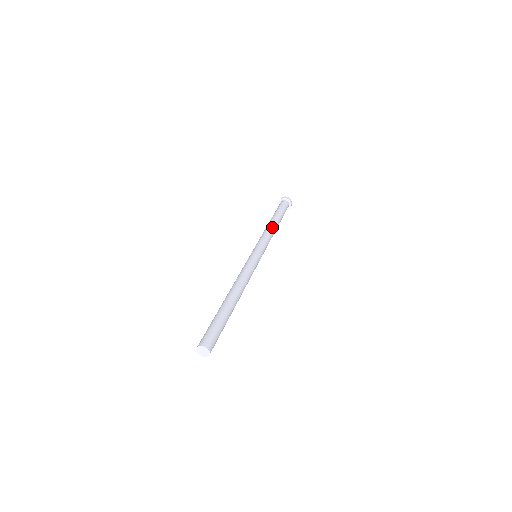
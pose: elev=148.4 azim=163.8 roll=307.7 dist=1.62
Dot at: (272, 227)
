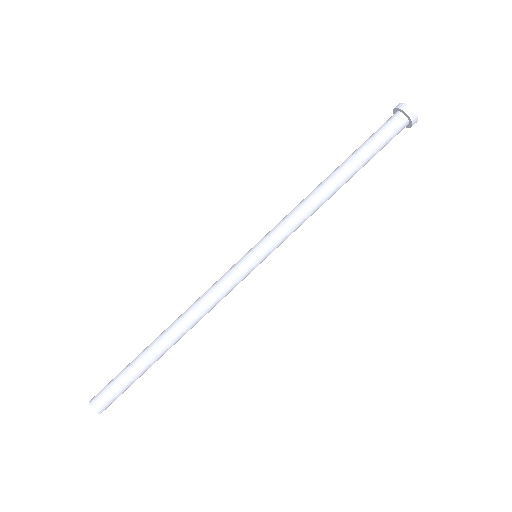
Dot at: (319, 194)
